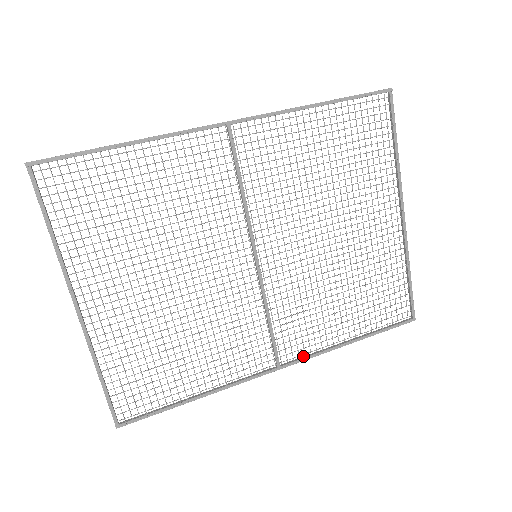
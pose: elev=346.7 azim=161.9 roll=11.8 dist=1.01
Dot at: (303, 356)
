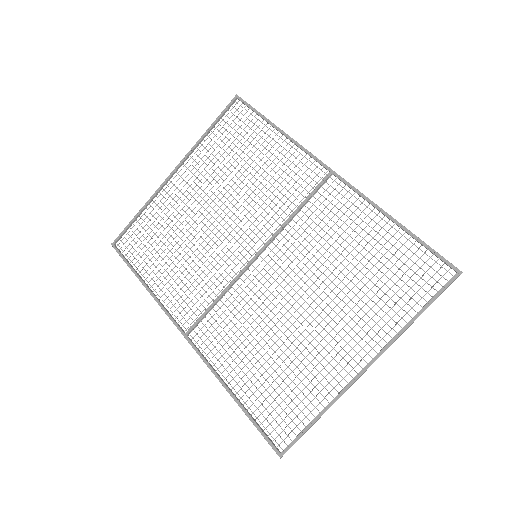
Dot at: occluded
